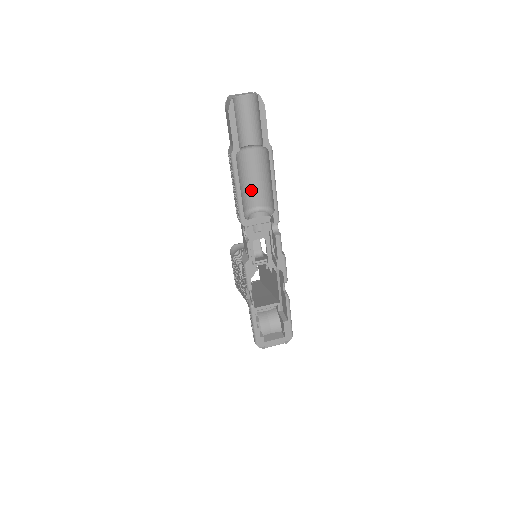
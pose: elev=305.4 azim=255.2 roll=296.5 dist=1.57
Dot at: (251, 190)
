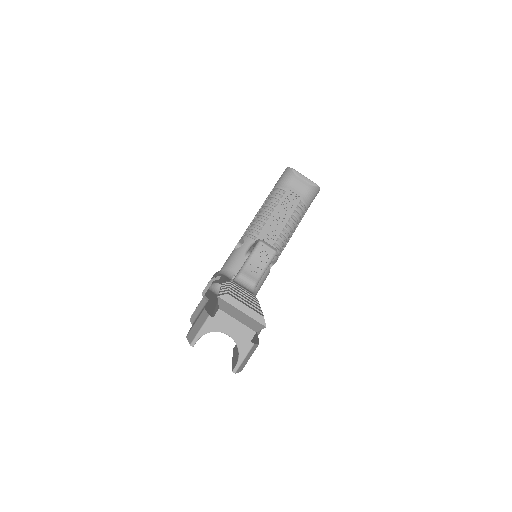
Dot at: occluded
